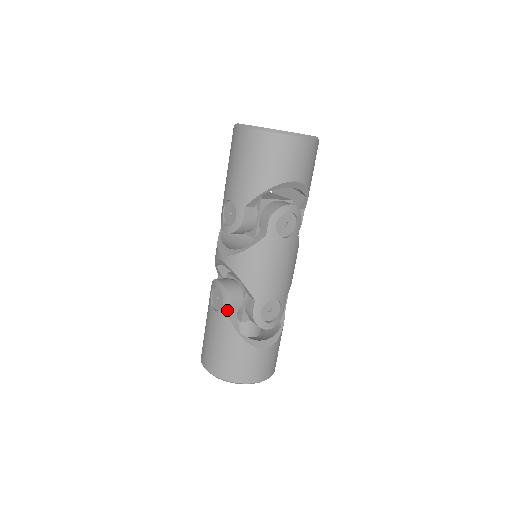
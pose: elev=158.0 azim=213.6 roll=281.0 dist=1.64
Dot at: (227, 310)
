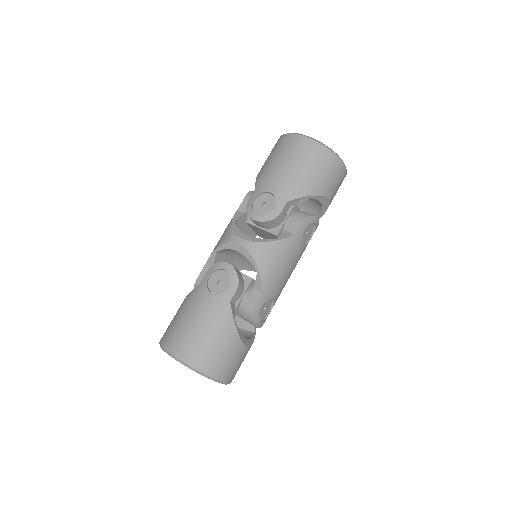
Dot at: (232, 295)
